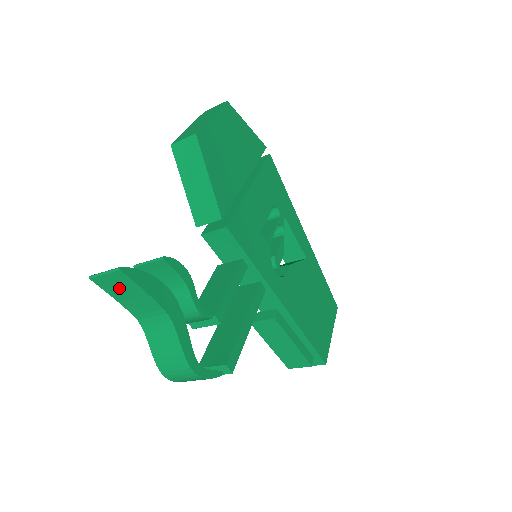
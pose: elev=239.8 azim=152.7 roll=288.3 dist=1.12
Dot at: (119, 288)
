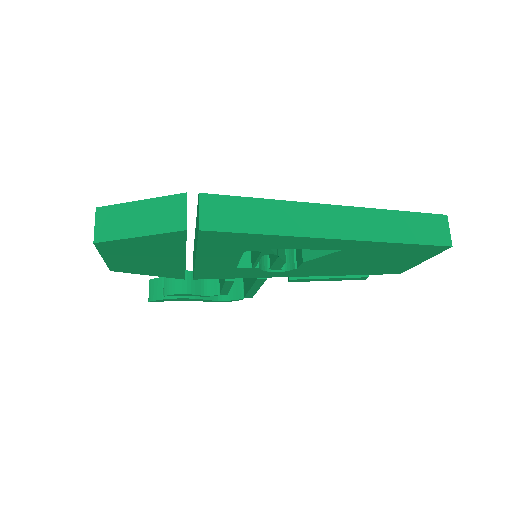
Dot at: occluded
